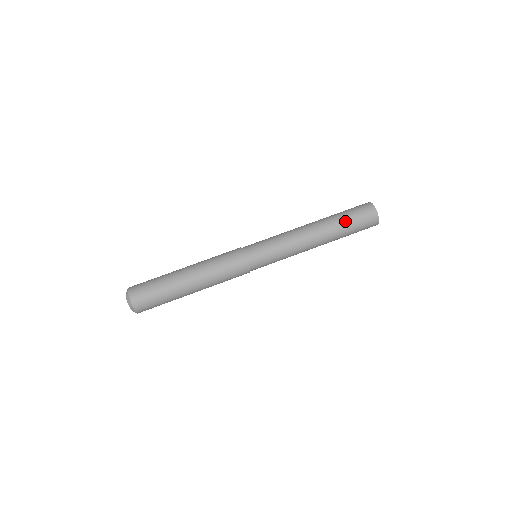
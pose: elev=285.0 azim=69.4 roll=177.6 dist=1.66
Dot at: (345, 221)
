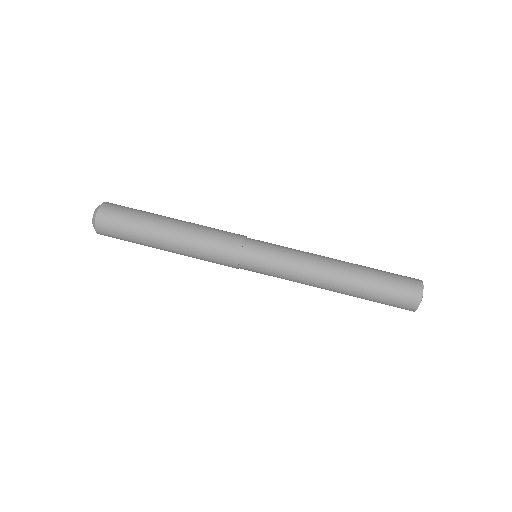
Dot at: (376, 289)
